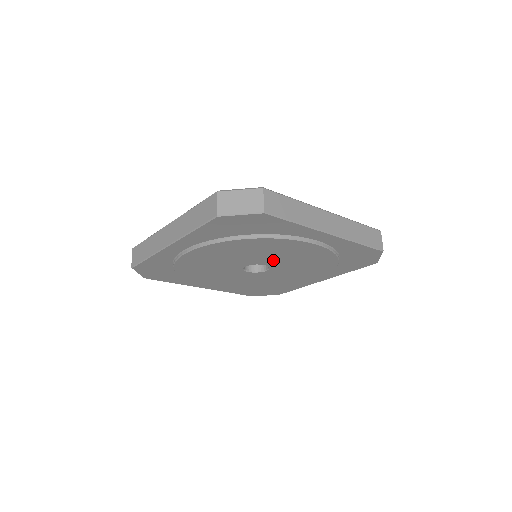
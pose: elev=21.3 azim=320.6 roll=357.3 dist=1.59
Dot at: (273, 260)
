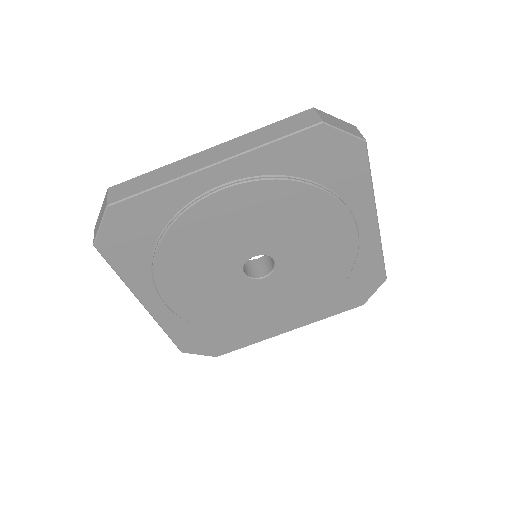
Dot at: (245, 244)
